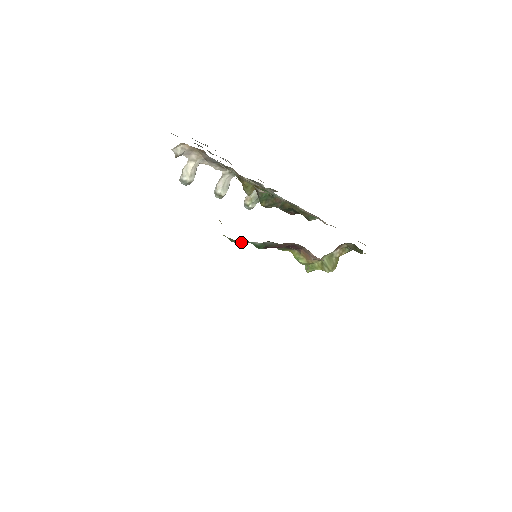
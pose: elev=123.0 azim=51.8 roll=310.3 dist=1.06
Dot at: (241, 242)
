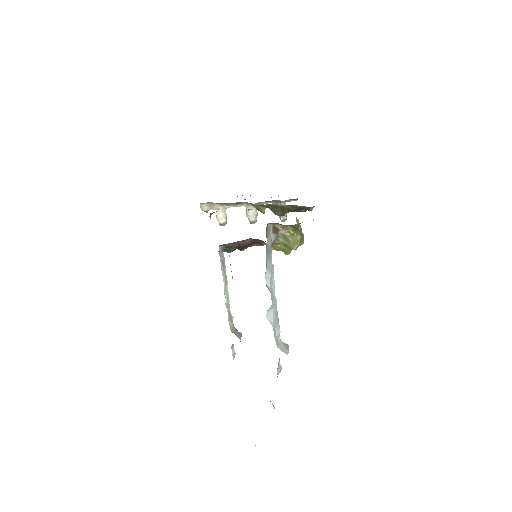
Dot at: occluded
